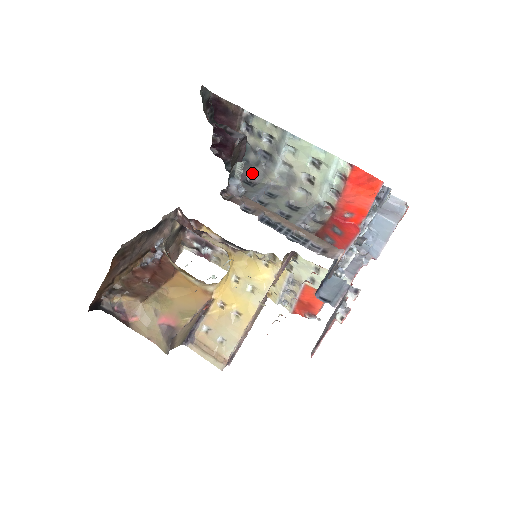
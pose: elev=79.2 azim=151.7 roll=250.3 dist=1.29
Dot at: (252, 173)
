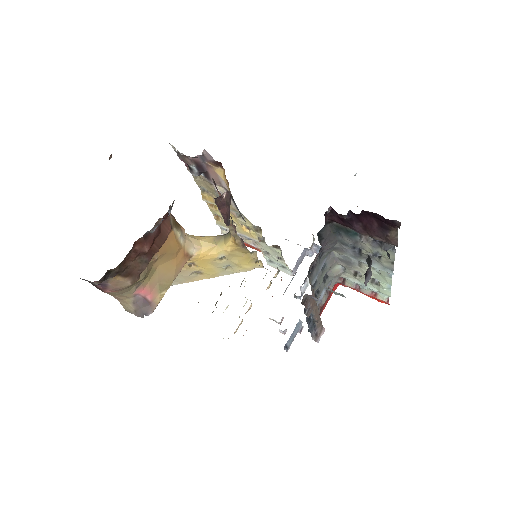
Dot at: (331, 244)
